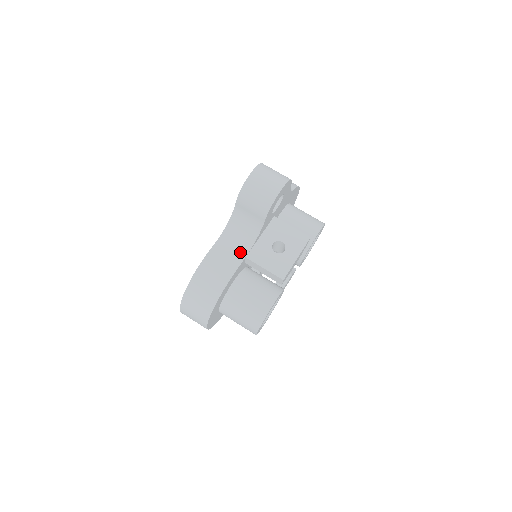
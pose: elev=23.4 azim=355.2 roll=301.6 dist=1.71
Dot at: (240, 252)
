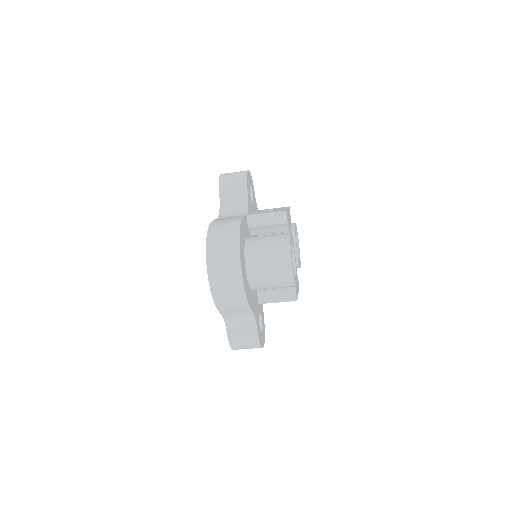
Dot at: occluded
